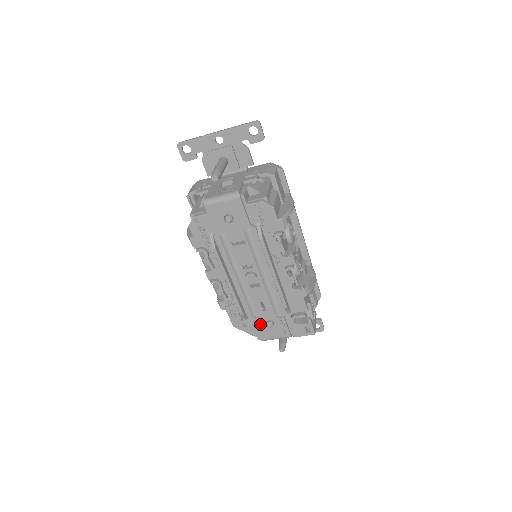
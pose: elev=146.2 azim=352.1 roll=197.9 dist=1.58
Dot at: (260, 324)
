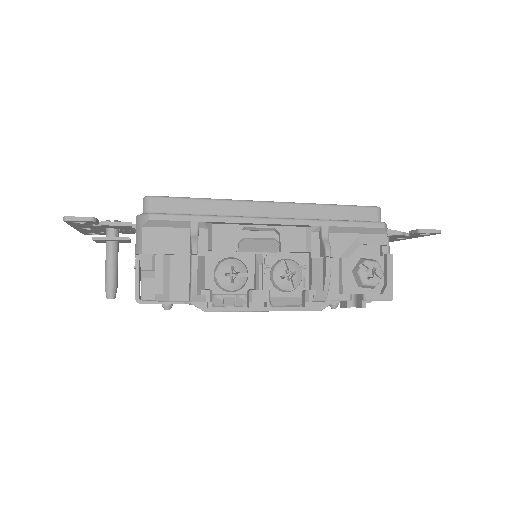
Dot at: occluded
